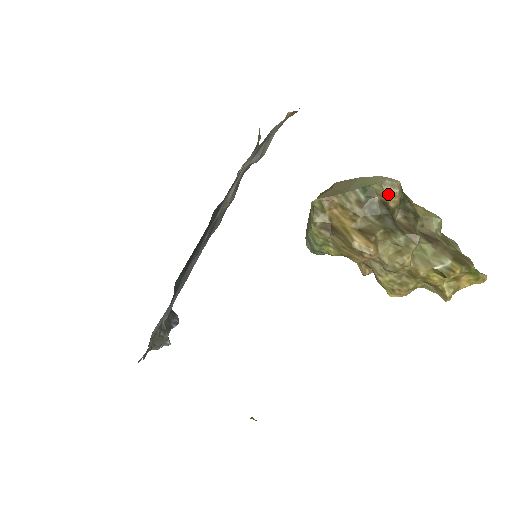
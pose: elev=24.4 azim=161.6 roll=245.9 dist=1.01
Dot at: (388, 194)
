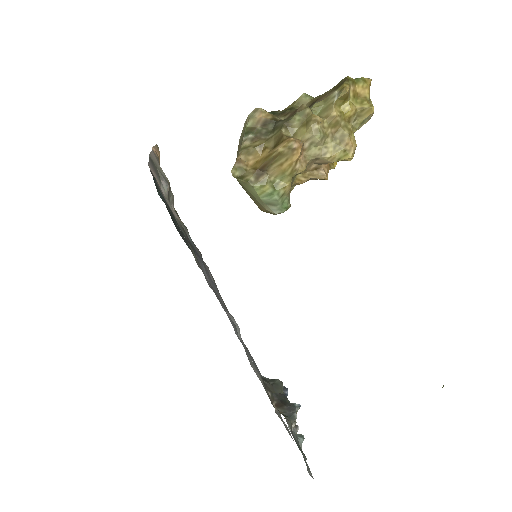
Dot at: (259, 116)
